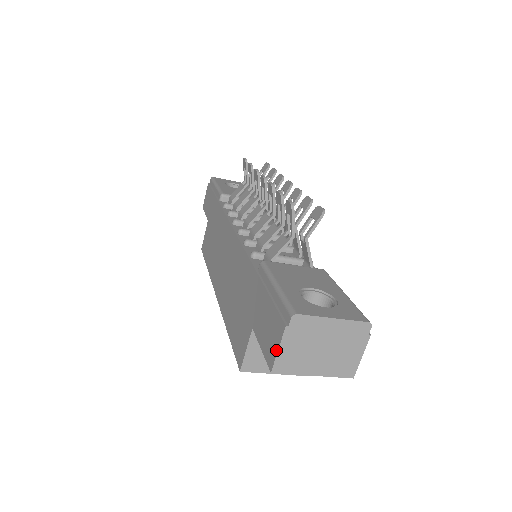
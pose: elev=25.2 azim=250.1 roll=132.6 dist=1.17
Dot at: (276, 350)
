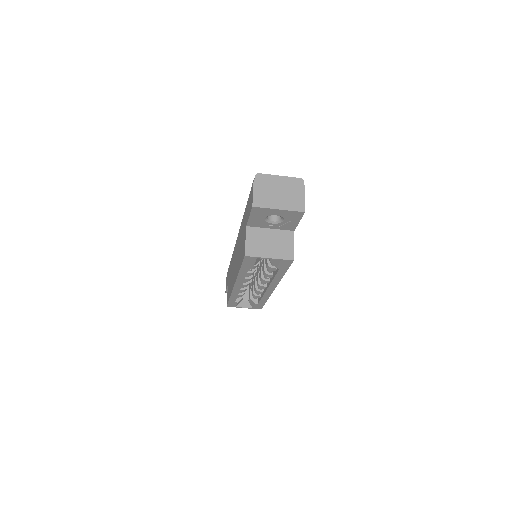
Dot at: (252, 195)
